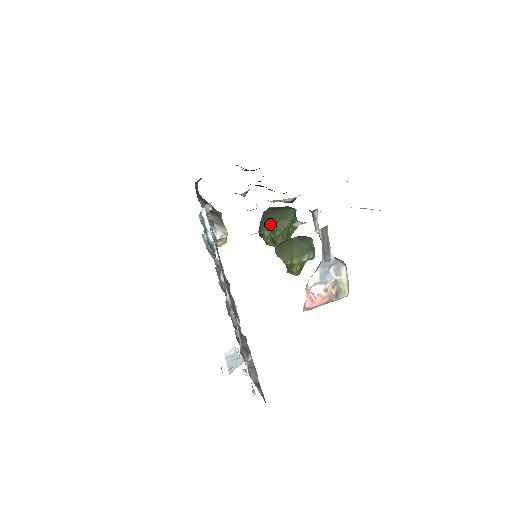
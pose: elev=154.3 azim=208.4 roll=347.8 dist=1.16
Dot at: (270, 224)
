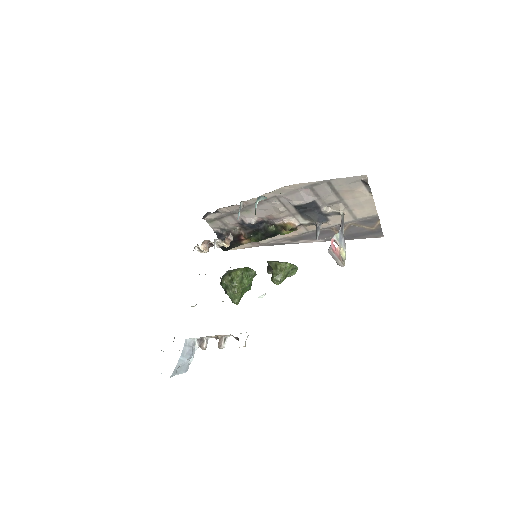
Dot at: (244, 267)
